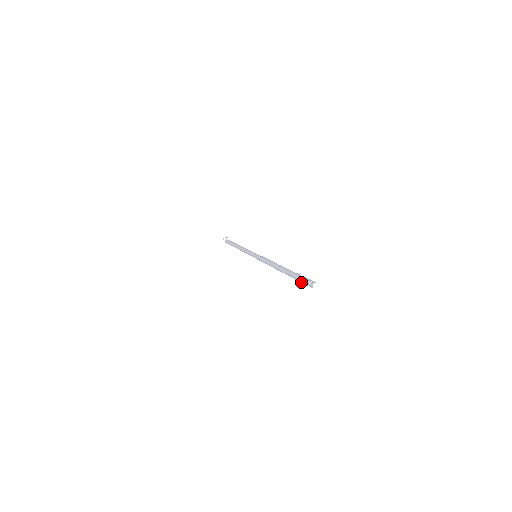
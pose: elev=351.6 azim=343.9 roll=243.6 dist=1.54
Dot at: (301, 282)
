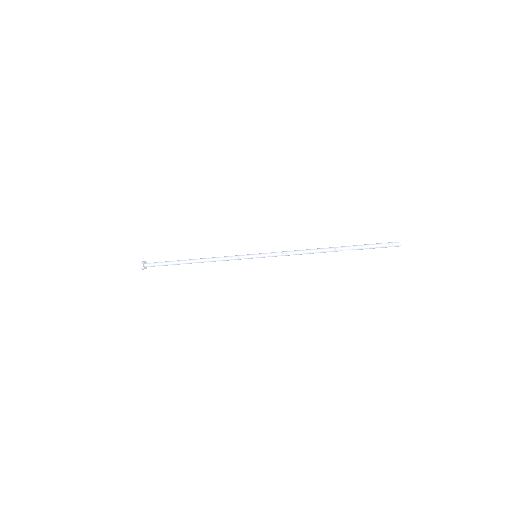
Dot at: (377, 246)
